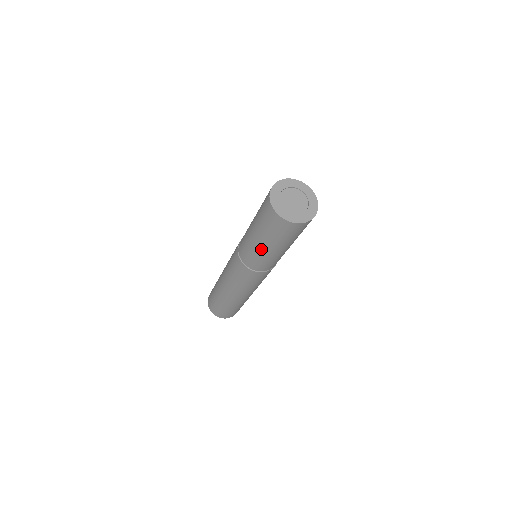
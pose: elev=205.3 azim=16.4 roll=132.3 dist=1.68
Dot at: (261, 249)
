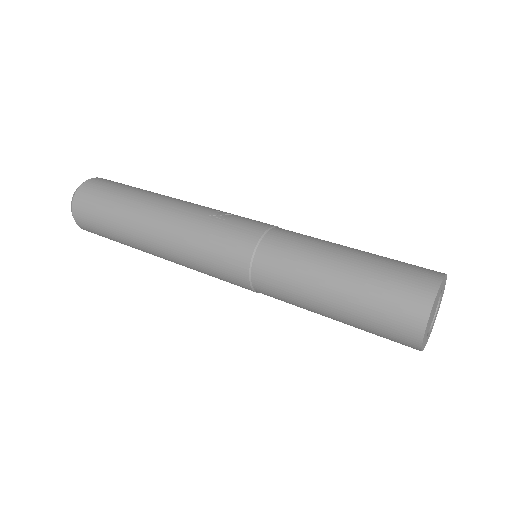
Dot at: occluded
